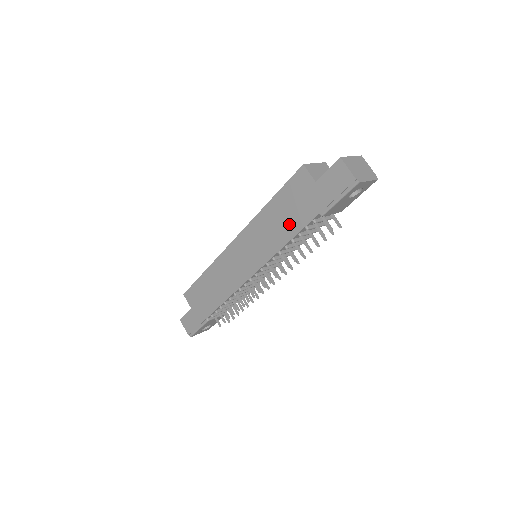
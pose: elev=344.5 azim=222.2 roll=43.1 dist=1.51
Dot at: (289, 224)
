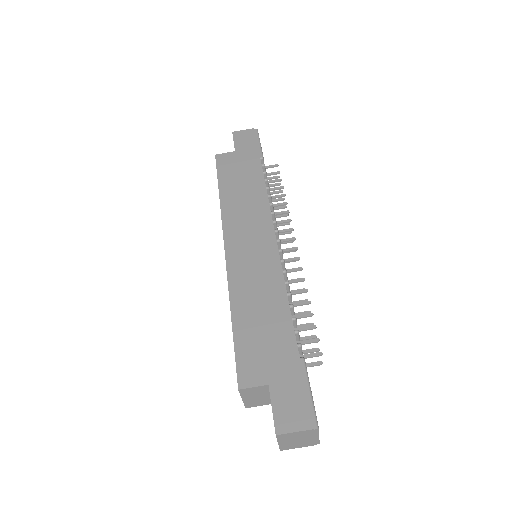
Dot at: (251, 182)
